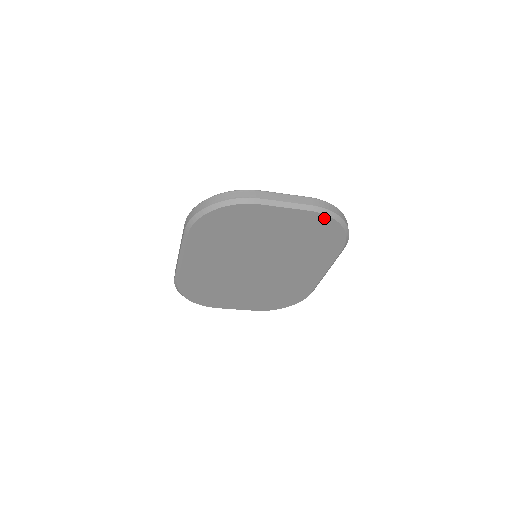
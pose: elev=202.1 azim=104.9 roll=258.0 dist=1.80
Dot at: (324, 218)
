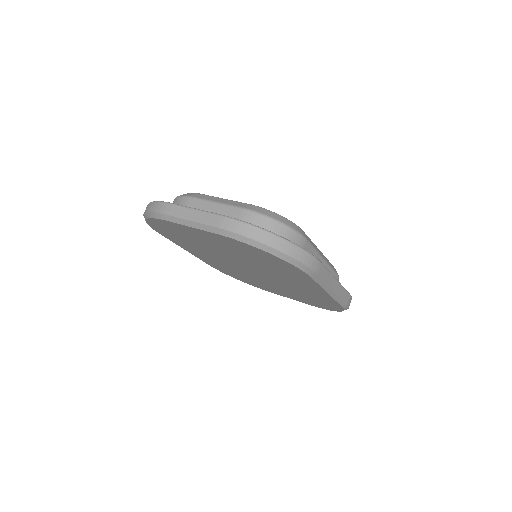
Dot at: (241, 243)
